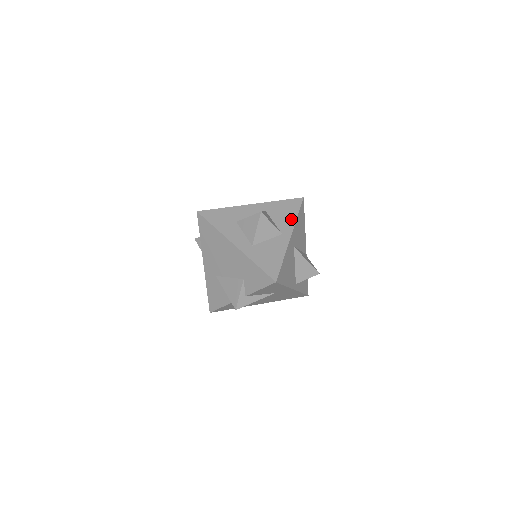
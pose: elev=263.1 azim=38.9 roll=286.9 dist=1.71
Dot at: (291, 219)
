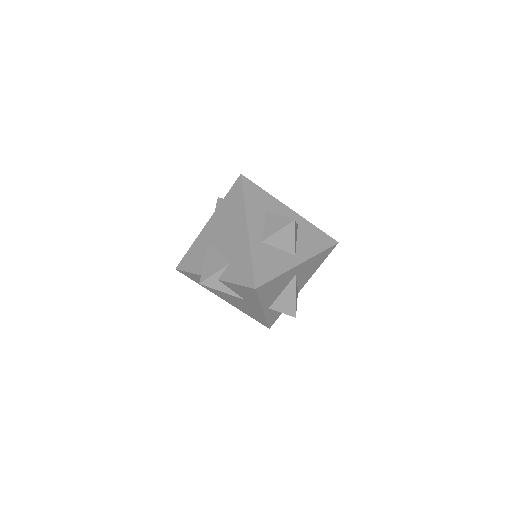
Dot at: (313, 250)
